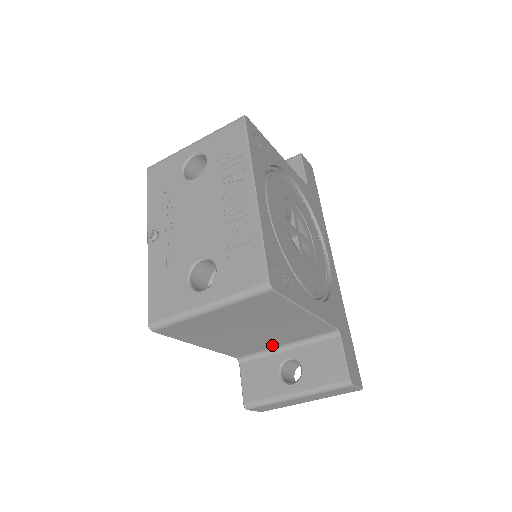
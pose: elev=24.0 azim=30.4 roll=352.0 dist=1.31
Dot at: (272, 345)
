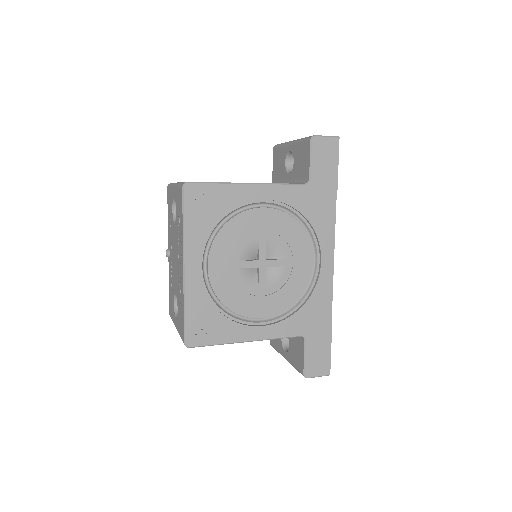
Dot at: occluded
